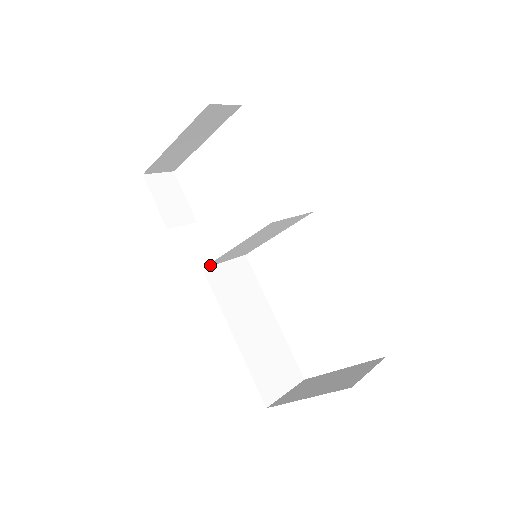
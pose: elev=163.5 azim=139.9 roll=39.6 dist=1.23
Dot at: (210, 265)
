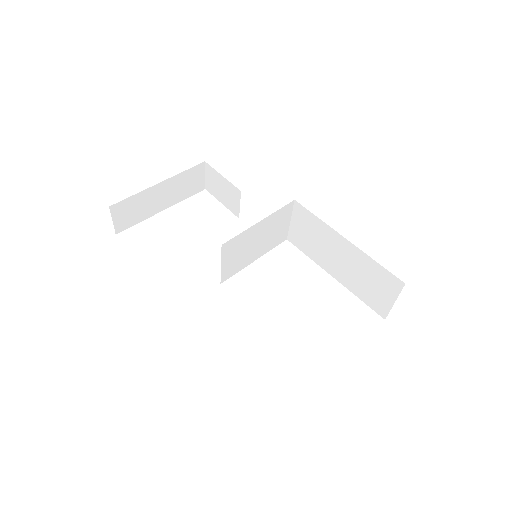
Dot at: (223, 249)
